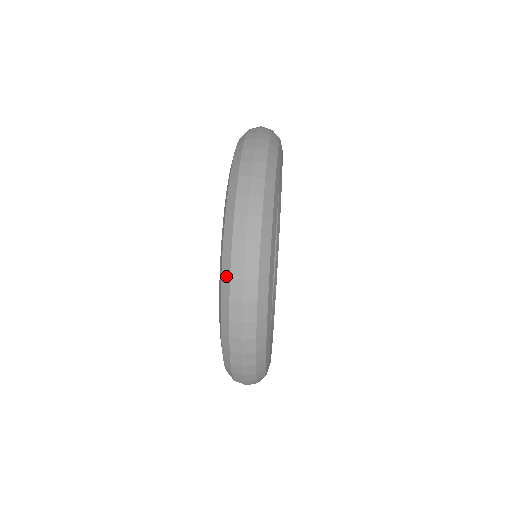
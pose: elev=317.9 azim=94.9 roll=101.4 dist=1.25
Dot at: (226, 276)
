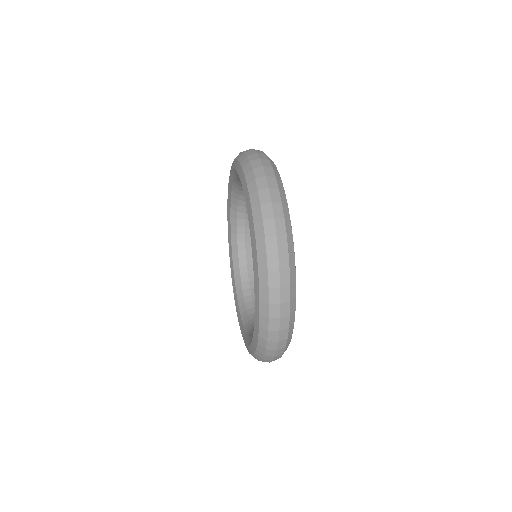
Dot at: (265, 301)
